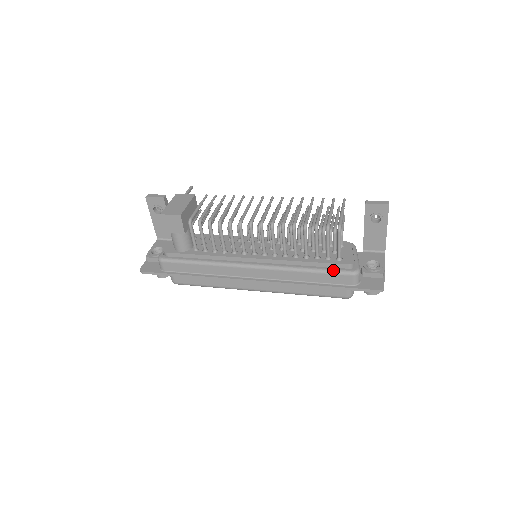
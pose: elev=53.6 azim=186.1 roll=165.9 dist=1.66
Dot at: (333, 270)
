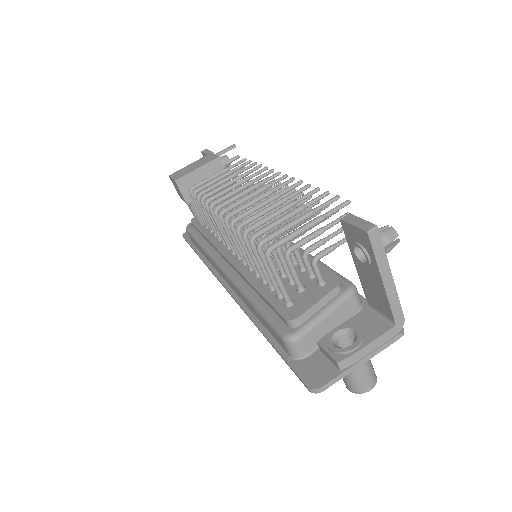
Dot at: (269, 317)
